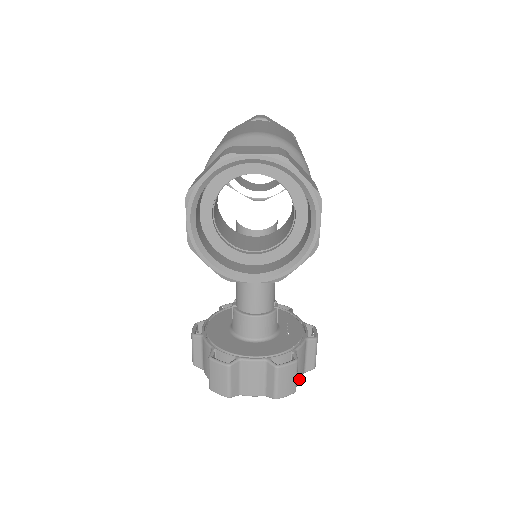
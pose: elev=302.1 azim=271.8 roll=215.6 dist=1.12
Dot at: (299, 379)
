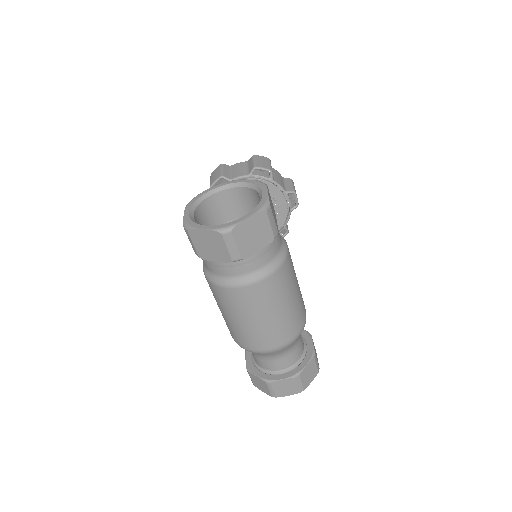
Dot at: occluded
